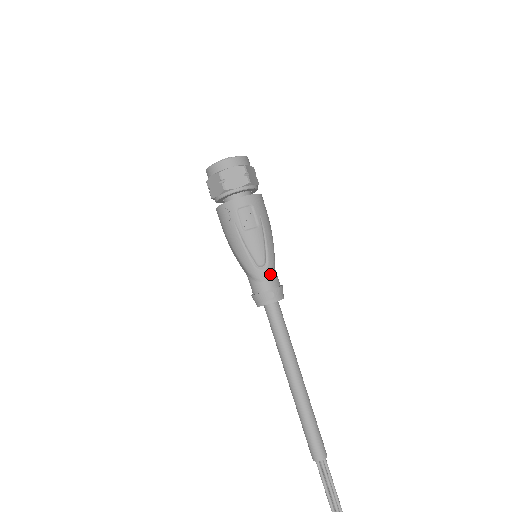
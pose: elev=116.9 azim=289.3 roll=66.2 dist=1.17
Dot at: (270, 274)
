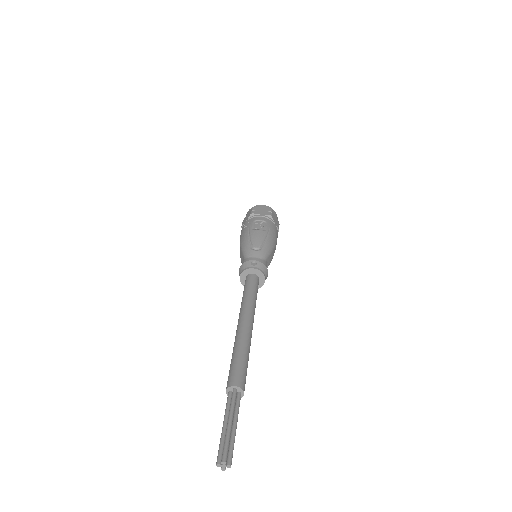
Dot at: (260, 256)
